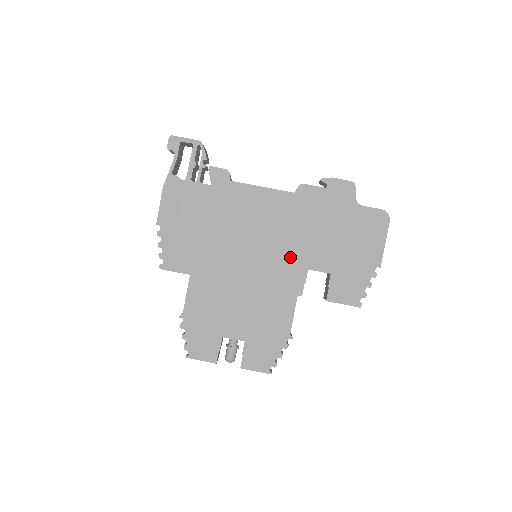
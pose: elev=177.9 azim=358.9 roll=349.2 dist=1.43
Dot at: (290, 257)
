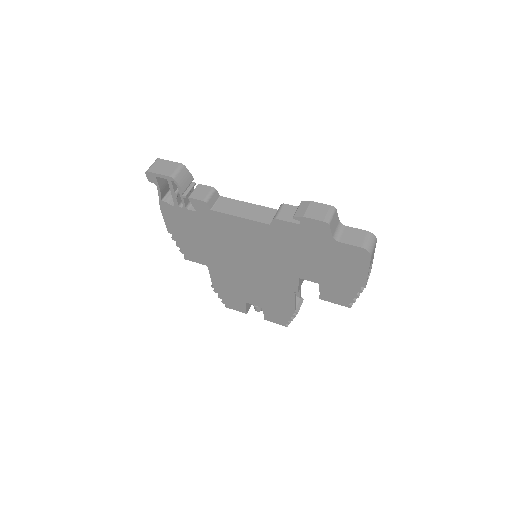
Dot at: (281, 268)
